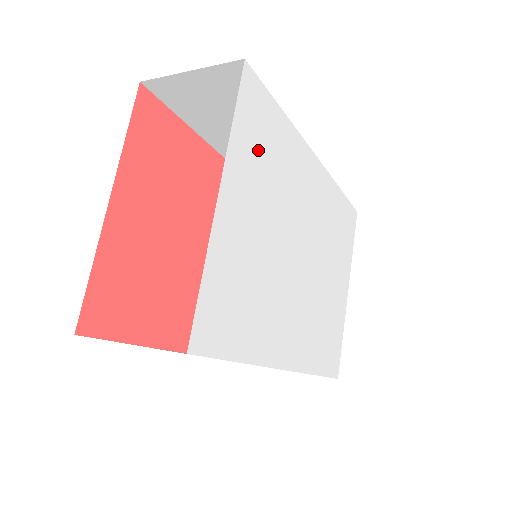
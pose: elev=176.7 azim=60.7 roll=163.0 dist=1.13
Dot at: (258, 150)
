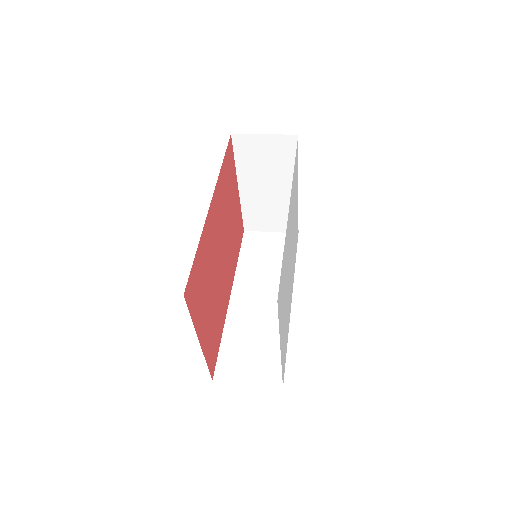
Dot at: (282, 299)
